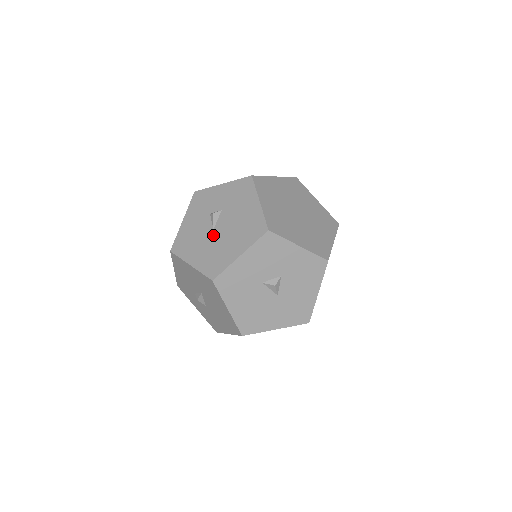
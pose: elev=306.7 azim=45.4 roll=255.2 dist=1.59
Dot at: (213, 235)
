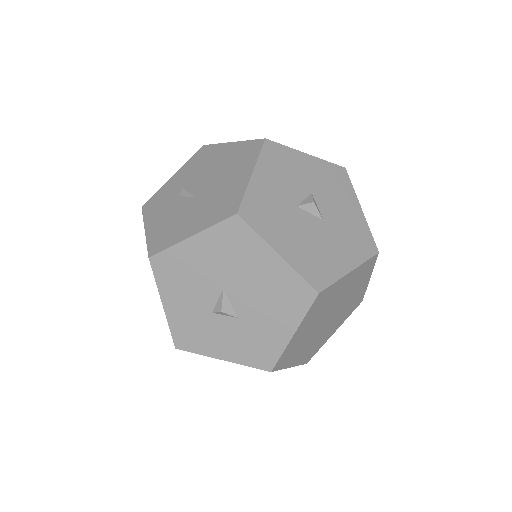
Dot at: (199, 198)
